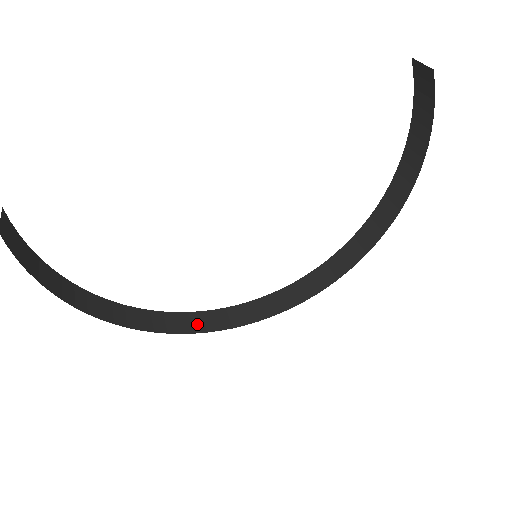
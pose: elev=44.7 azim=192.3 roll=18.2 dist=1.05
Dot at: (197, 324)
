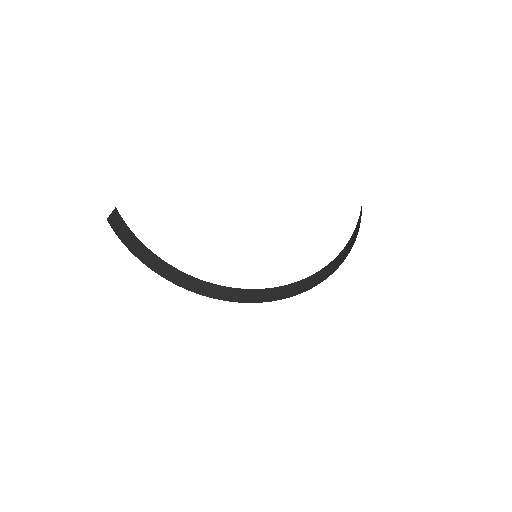
Dot at: (226, 295)
